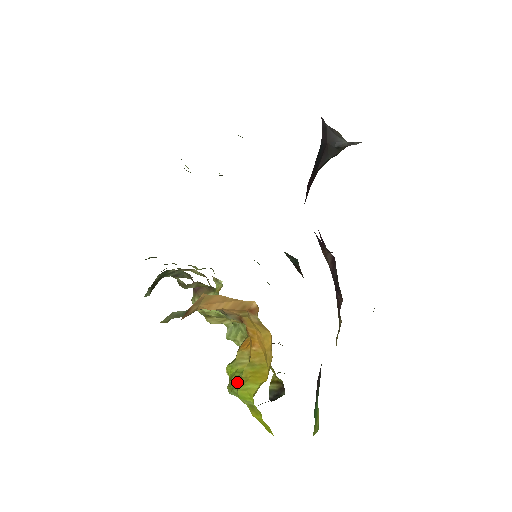
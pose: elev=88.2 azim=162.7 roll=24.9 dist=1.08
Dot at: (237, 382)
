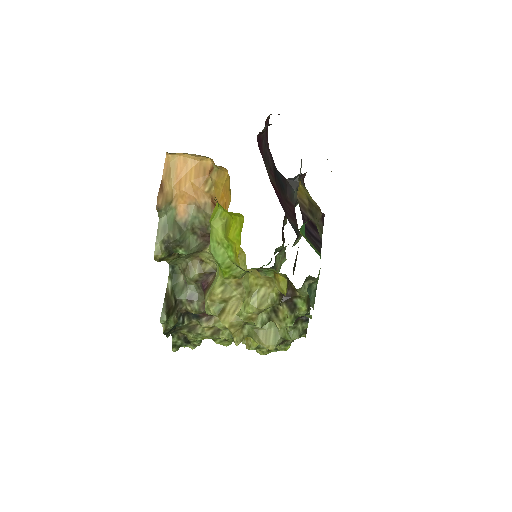
Dot at: occluded
